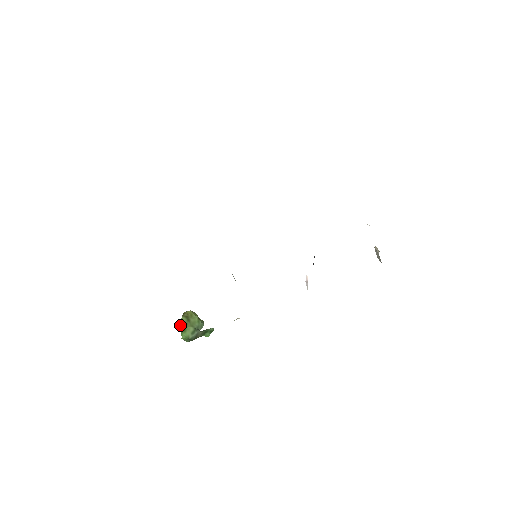
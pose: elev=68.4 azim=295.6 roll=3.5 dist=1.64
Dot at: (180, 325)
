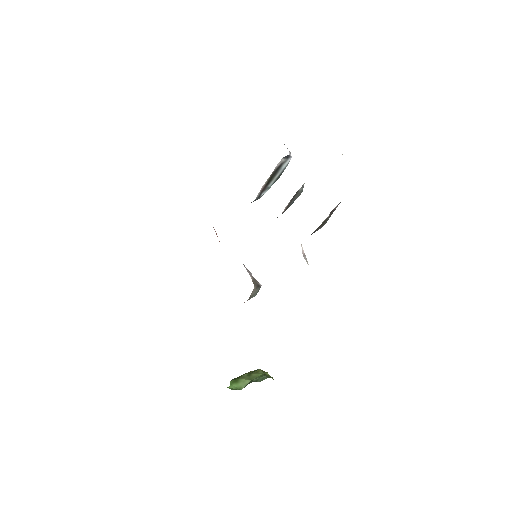
Dot at: (234, 378)
